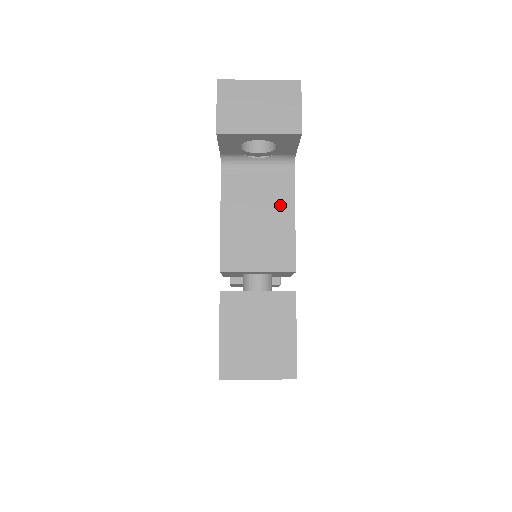
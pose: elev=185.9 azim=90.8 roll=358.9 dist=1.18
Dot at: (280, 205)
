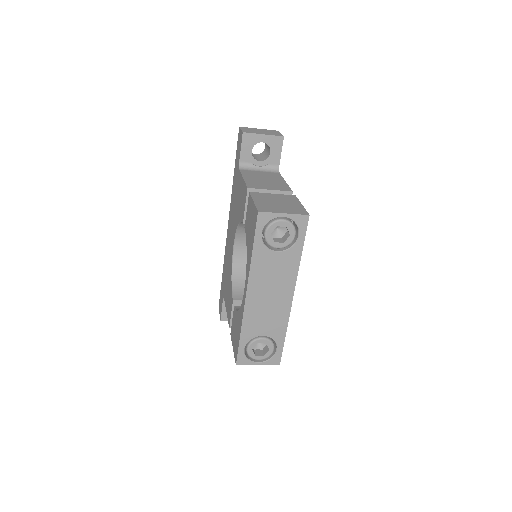
Dot at: (276, 178)
